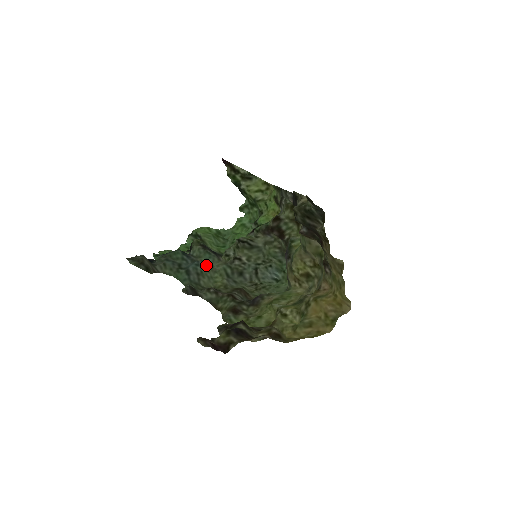
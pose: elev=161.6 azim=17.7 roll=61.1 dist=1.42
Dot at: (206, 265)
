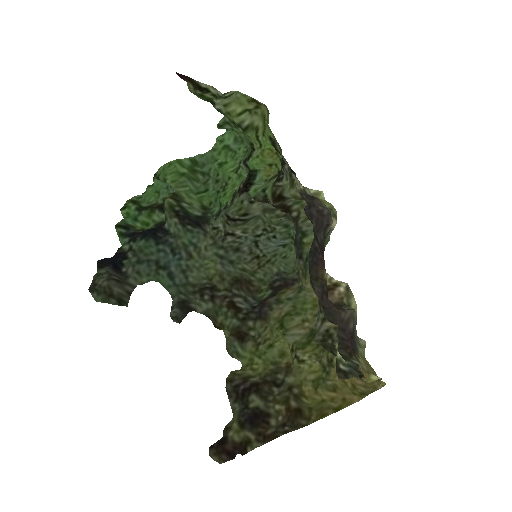
Dot at: (191, 251)
